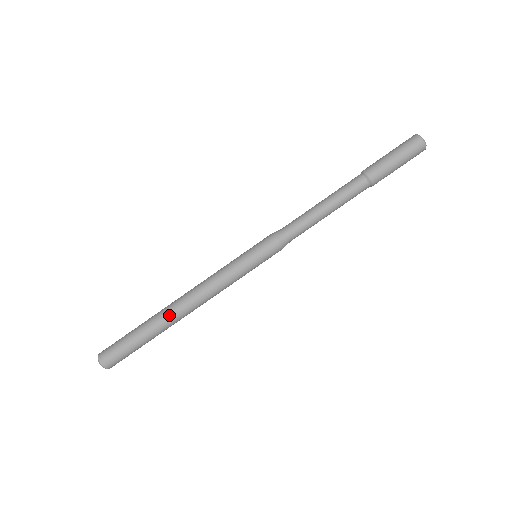
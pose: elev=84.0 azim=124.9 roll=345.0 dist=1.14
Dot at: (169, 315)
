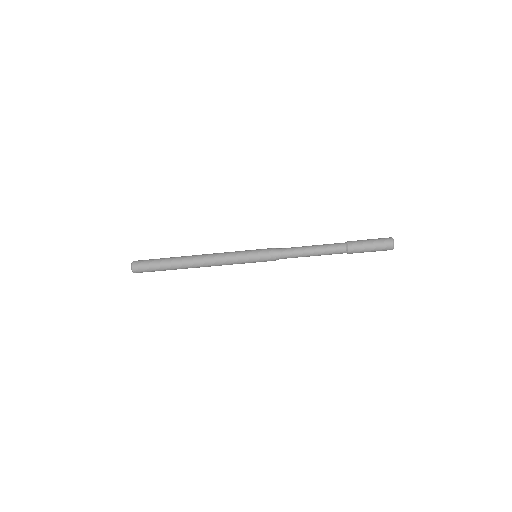
Dot at: (186, 262)
